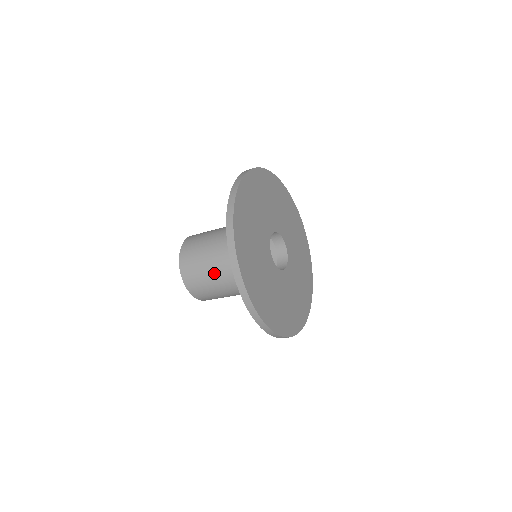
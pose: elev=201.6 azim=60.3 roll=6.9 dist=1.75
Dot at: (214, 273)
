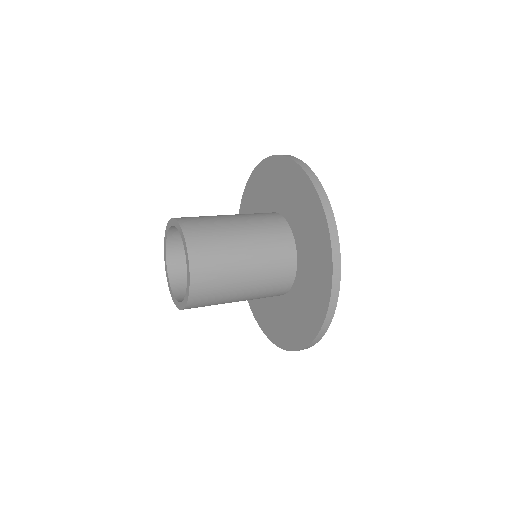
Dot at: (239, 257)
